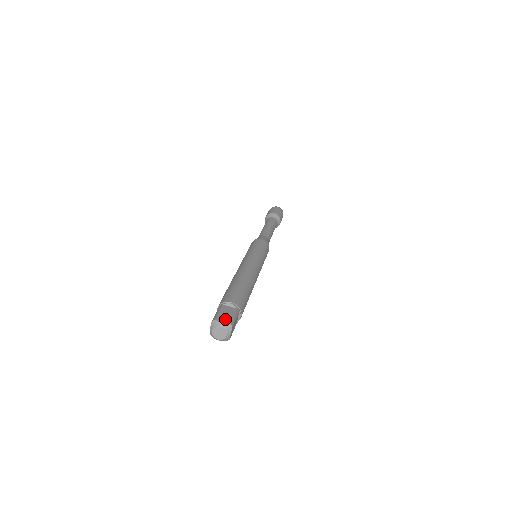
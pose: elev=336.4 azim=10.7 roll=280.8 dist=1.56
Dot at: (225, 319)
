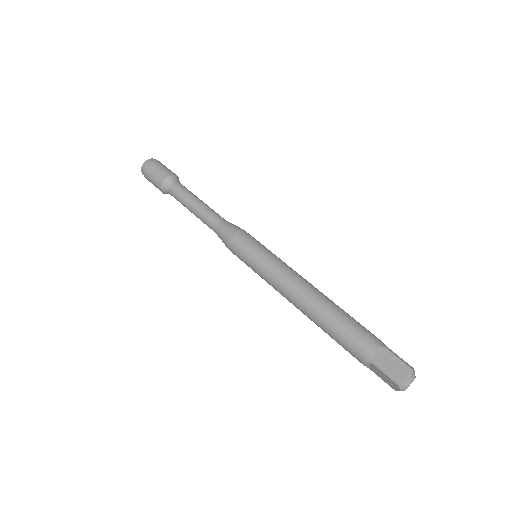
Dot at: (404, 371)
